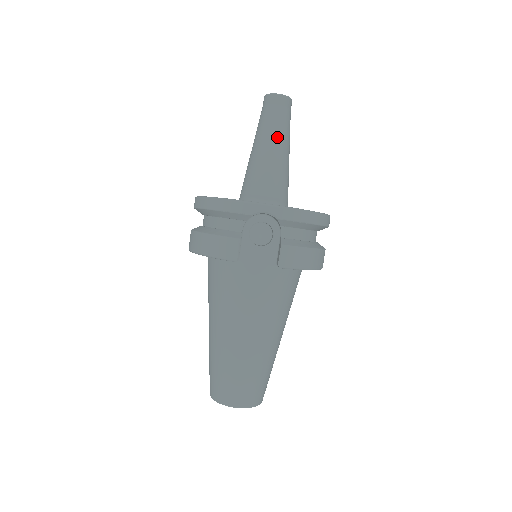
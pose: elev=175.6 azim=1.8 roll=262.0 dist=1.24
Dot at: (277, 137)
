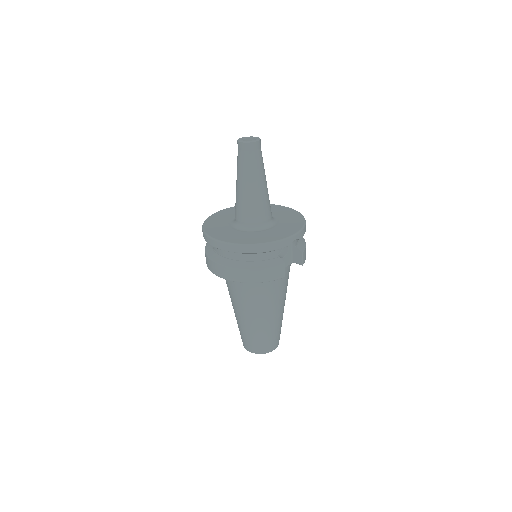
Dot at: (263, 174)
